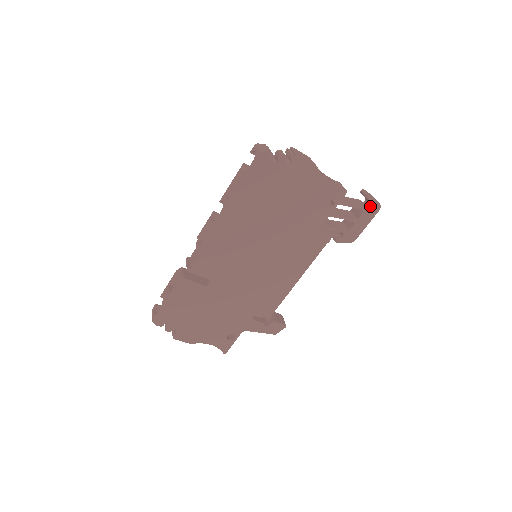
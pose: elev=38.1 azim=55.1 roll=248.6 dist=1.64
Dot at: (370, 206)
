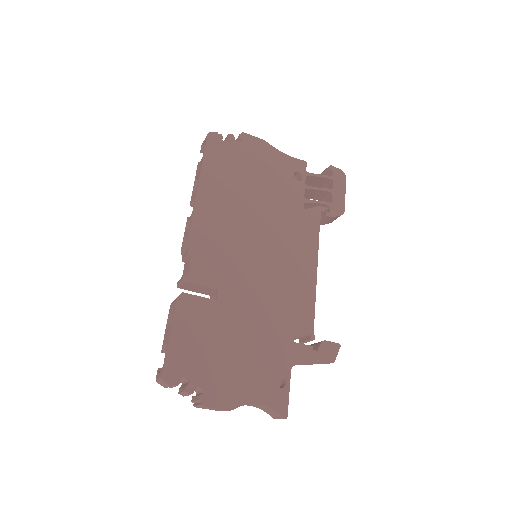
Dot at: (335, 174)
